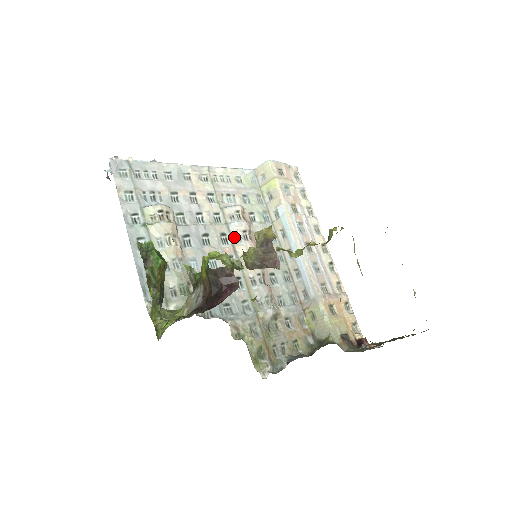
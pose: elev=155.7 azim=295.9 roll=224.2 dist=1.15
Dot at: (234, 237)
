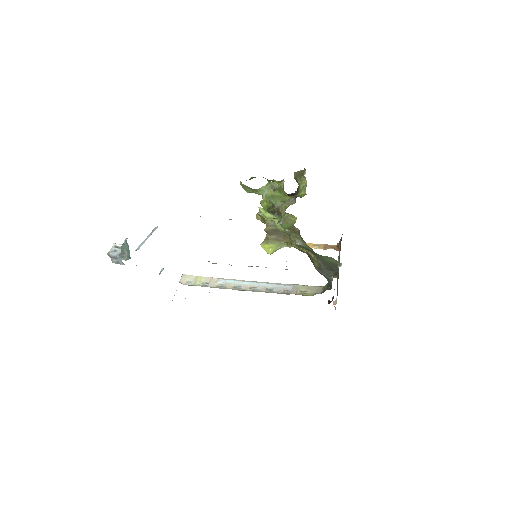
Dot at: occluded
